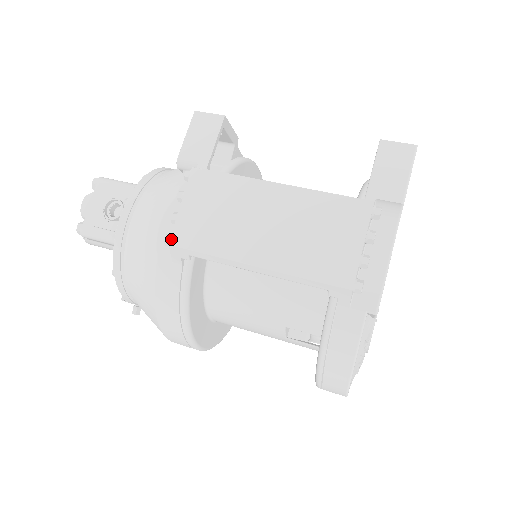
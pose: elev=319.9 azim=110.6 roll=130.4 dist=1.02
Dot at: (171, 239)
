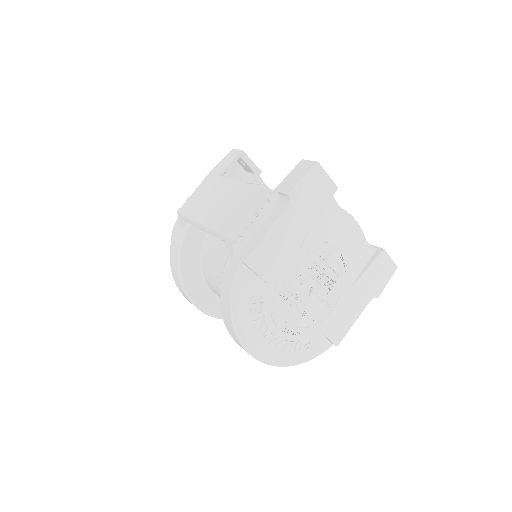
Dot at: (179, 209)
